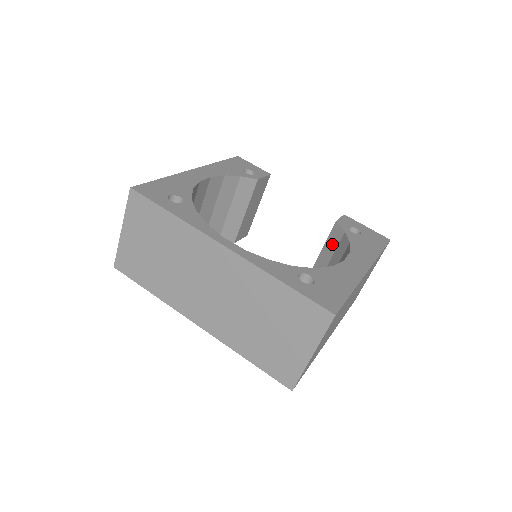
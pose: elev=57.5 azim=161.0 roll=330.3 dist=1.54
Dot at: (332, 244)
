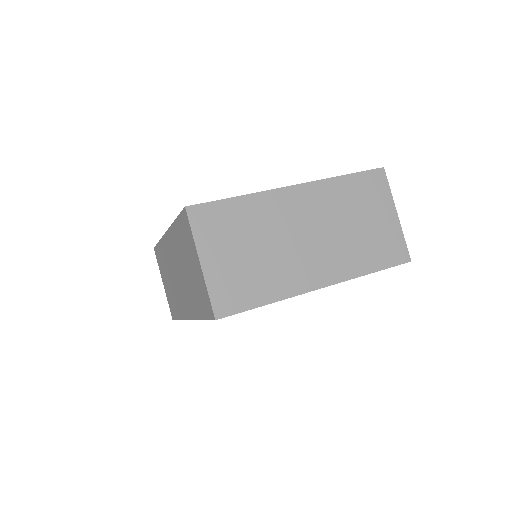
Dot at: occluded
